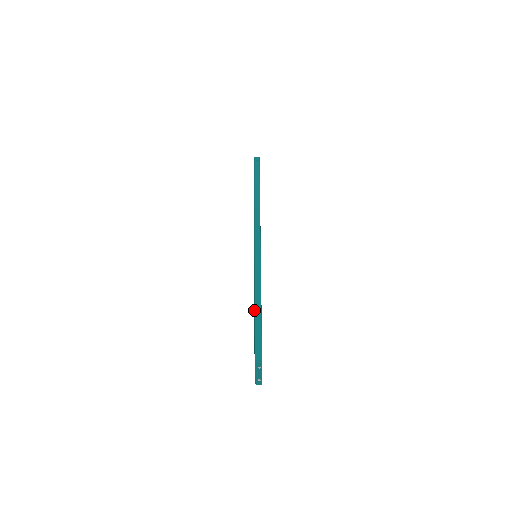
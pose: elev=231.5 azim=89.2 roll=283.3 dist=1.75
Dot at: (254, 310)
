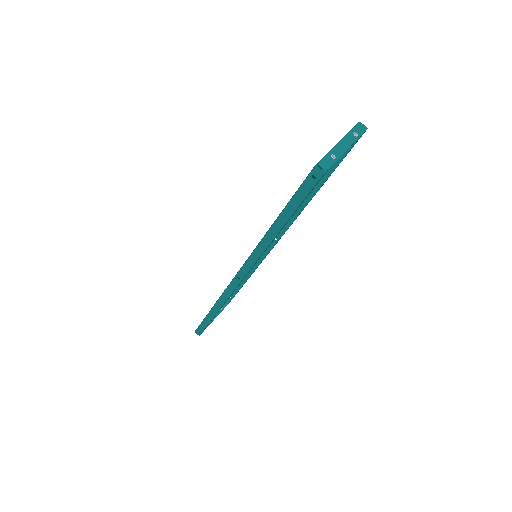
Dot at: occluded
